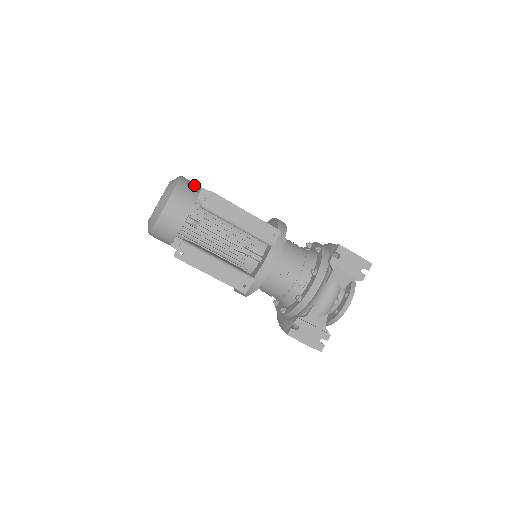
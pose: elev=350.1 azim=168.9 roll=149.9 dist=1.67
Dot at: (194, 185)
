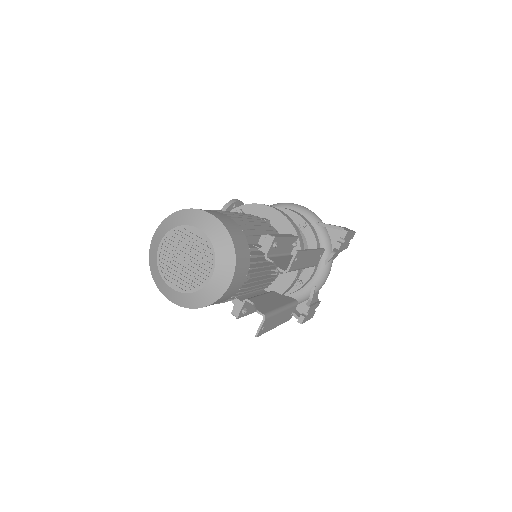
Dot at: (233, 224)
